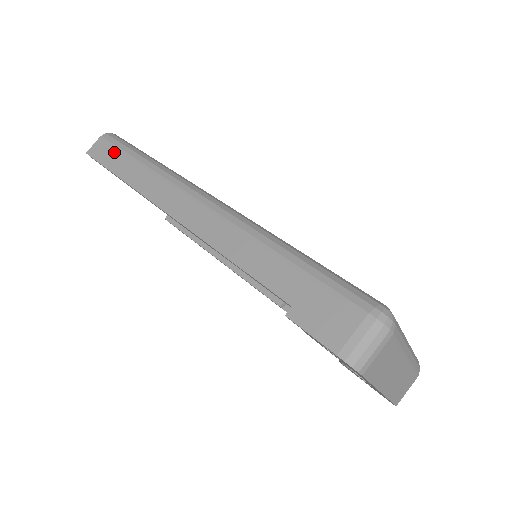
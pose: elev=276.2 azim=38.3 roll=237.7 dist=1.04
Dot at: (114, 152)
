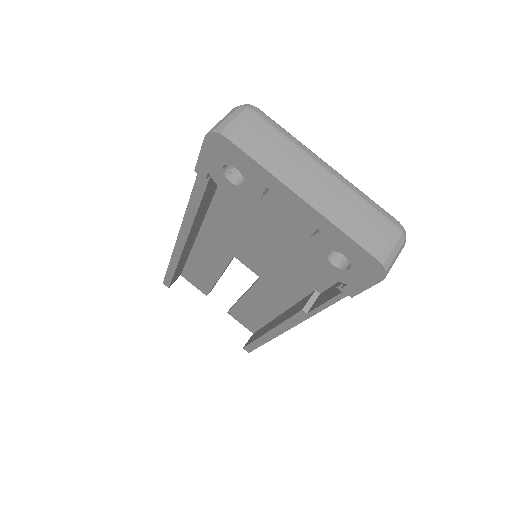
Dot at: occluded
